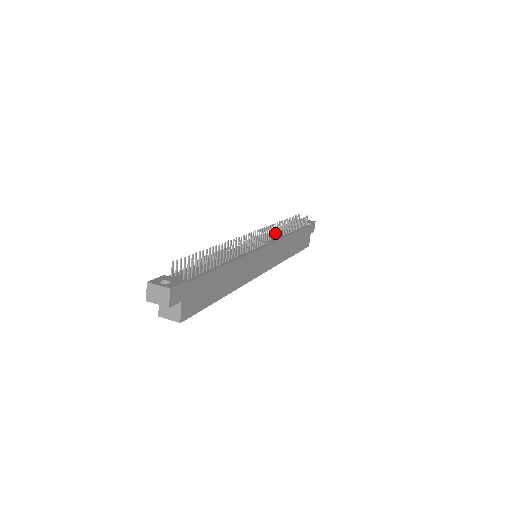
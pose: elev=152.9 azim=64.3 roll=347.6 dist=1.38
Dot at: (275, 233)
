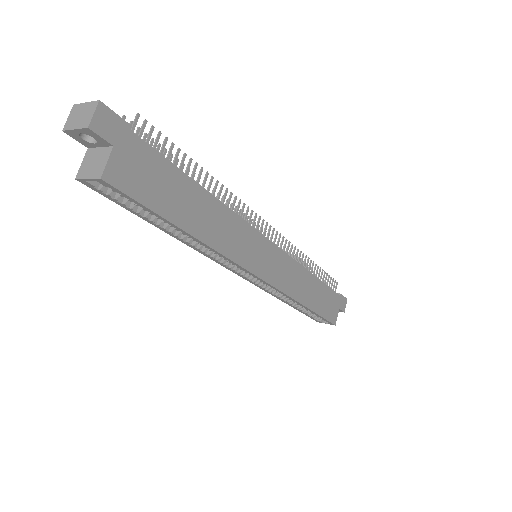
Dot at: (288, 248)
